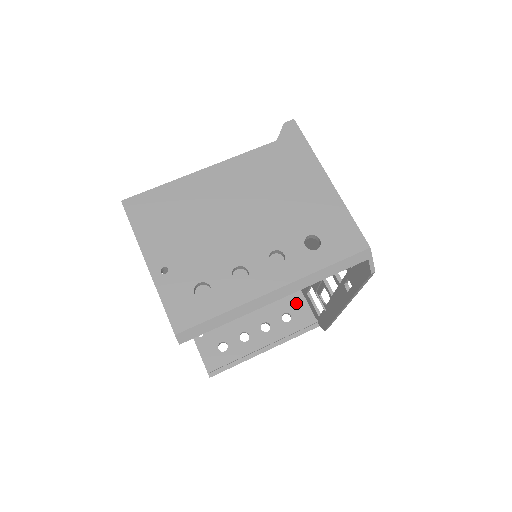
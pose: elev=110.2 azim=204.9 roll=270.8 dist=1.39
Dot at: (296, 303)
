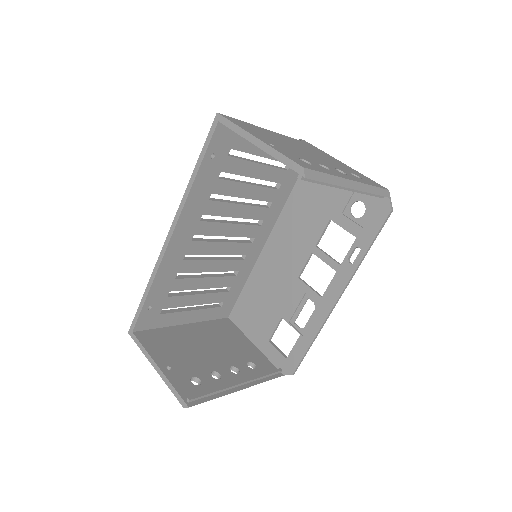
Dot at: (256, 356)
